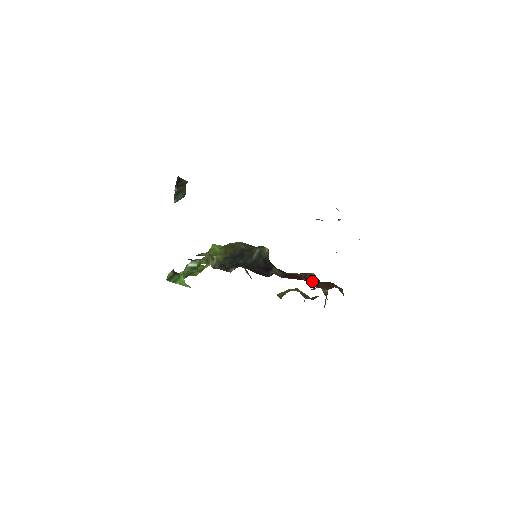
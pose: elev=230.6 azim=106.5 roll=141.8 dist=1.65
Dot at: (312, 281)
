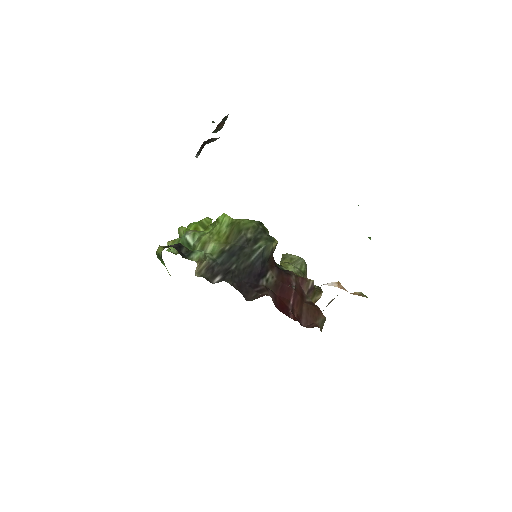
Dot at: (299, 303)
